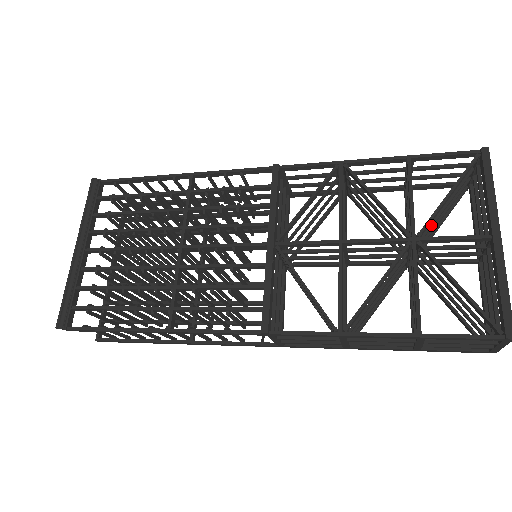
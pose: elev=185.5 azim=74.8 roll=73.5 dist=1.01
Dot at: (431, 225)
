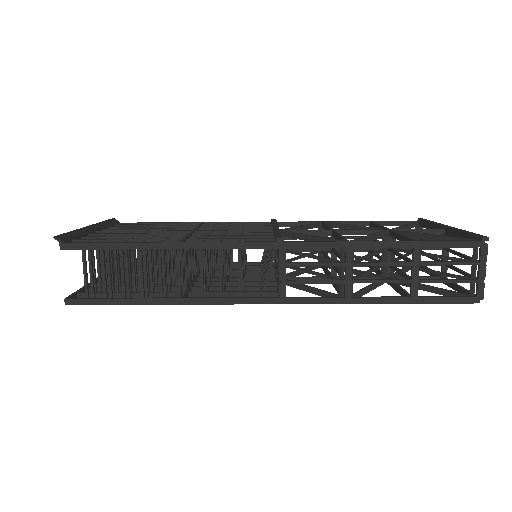
Dot at: occluded
